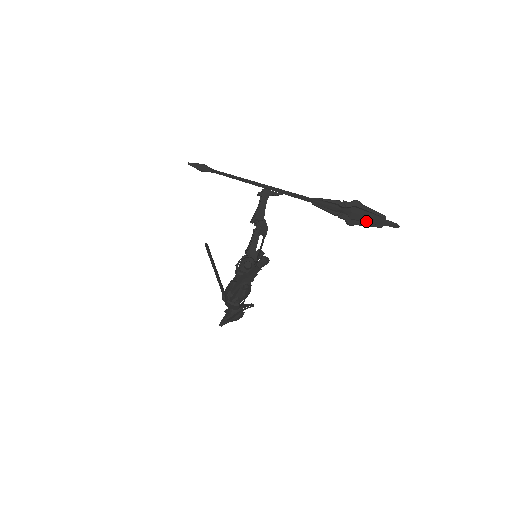
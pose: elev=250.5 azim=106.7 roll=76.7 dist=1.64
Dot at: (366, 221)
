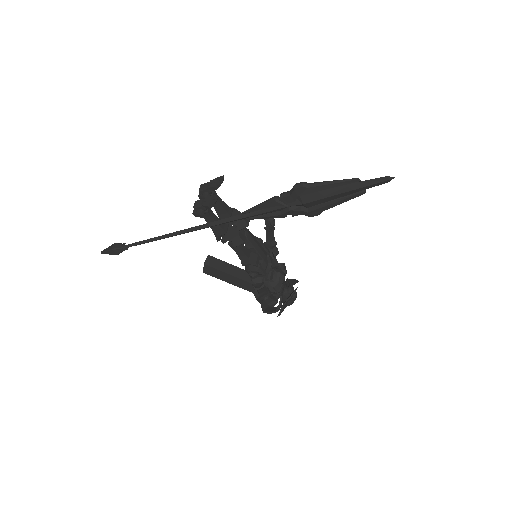
Dot at: (334, 199)
